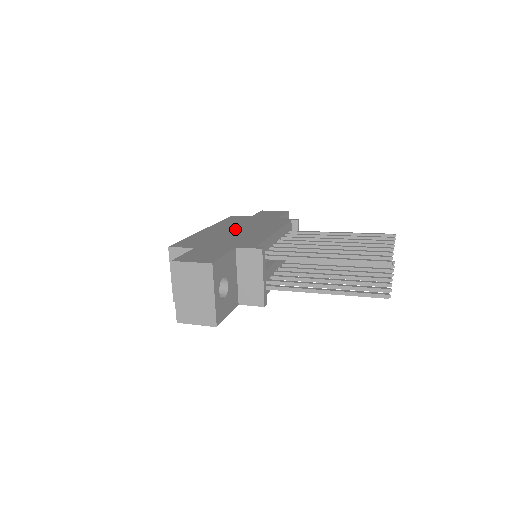
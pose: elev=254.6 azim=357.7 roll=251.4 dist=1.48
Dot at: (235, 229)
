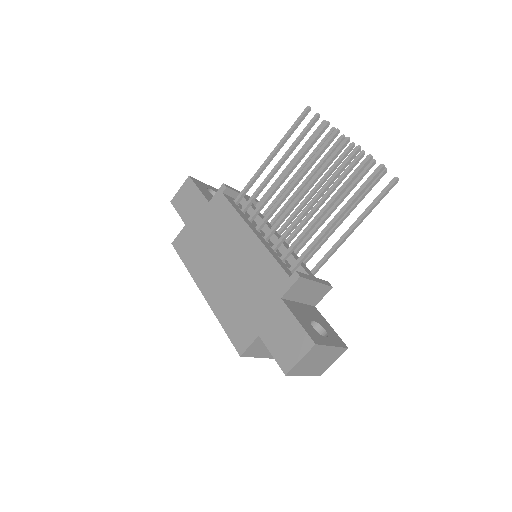
Dot at: (221, 266)
